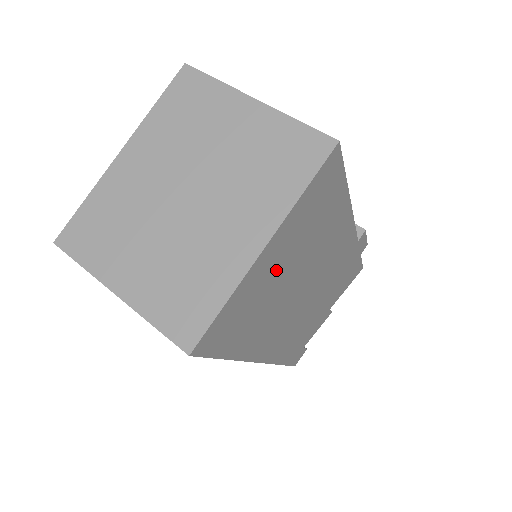
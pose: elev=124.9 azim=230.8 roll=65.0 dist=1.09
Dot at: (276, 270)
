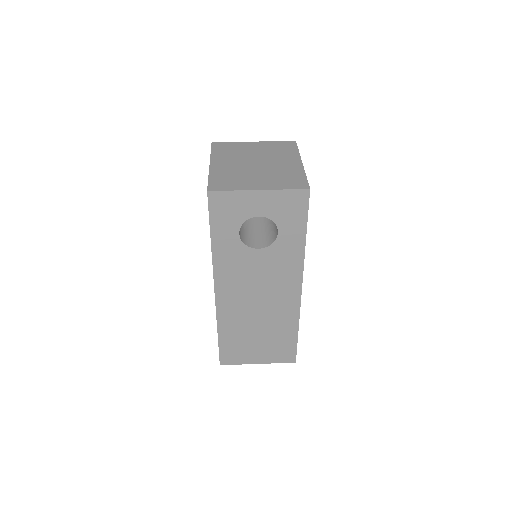
Dot at: occluded
